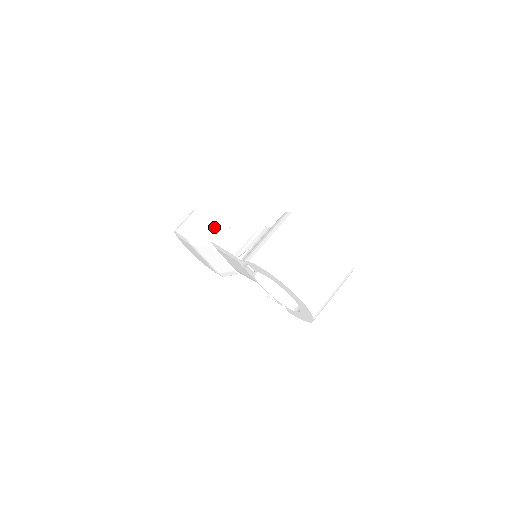
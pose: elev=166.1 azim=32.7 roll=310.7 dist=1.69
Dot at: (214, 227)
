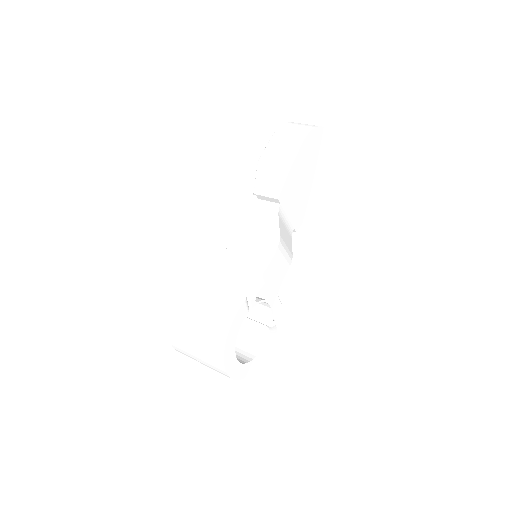
Dot at: (271, 189)
